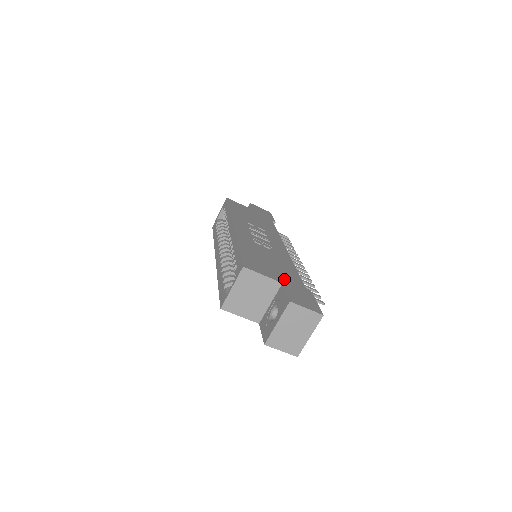
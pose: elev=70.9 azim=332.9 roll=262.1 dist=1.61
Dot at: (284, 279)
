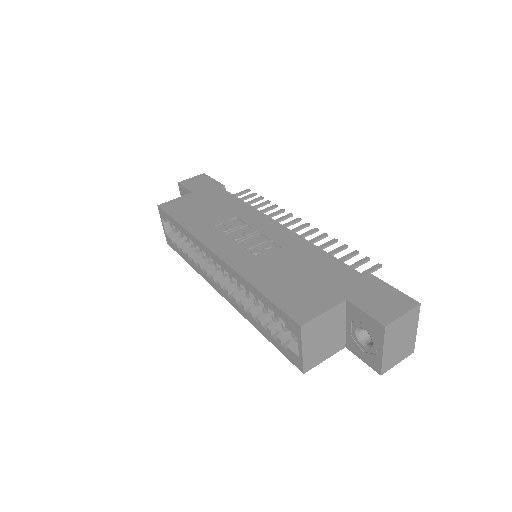
Dot at: (339, 289)
